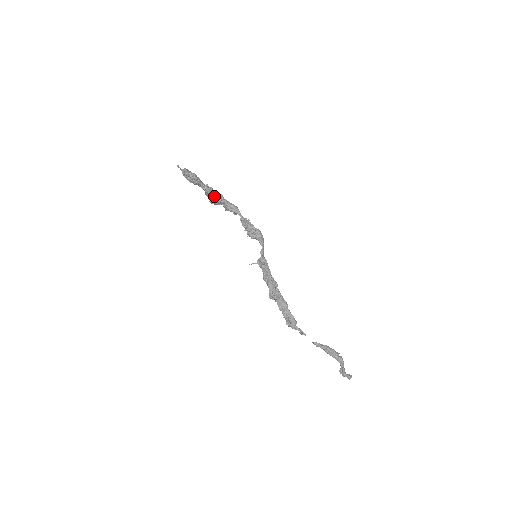
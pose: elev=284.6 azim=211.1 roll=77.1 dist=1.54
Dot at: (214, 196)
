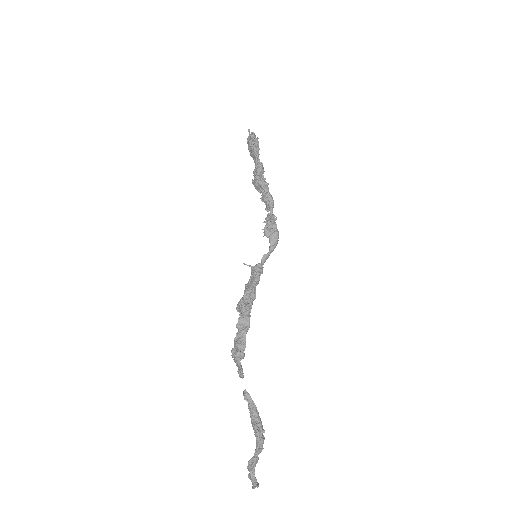
Dot at: (260, 176)
